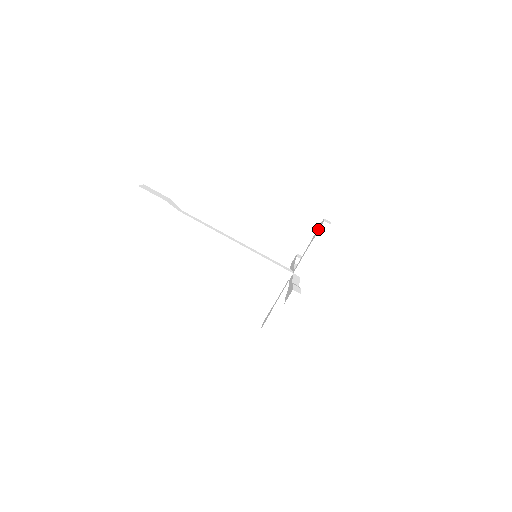
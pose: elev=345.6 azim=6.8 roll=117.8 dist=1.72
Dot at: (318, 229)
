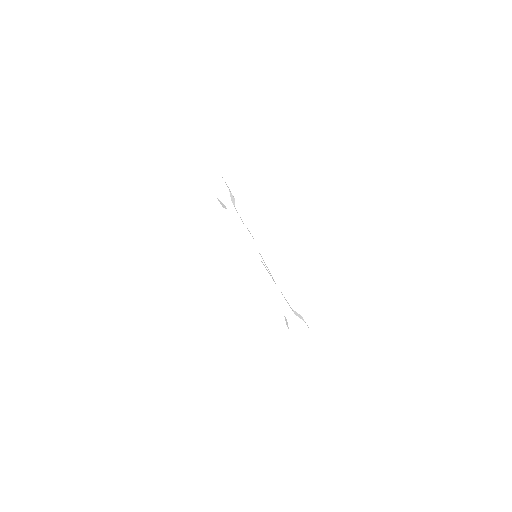
Dot at: occluded
